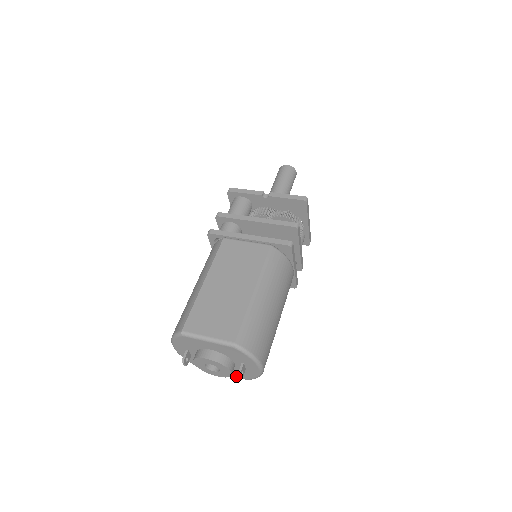
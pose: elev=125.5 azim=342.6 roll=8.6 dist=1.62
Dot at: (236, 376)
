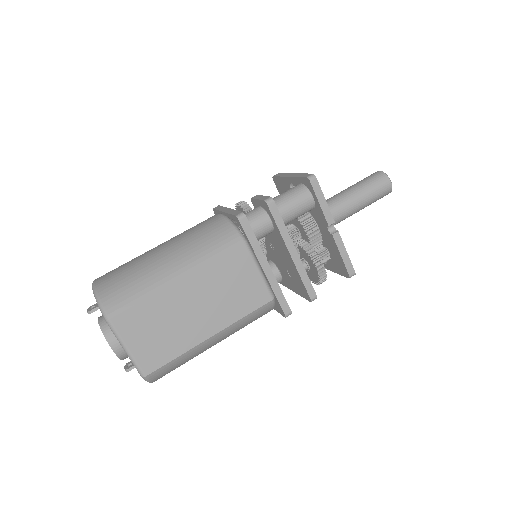
Dot at: occluded
